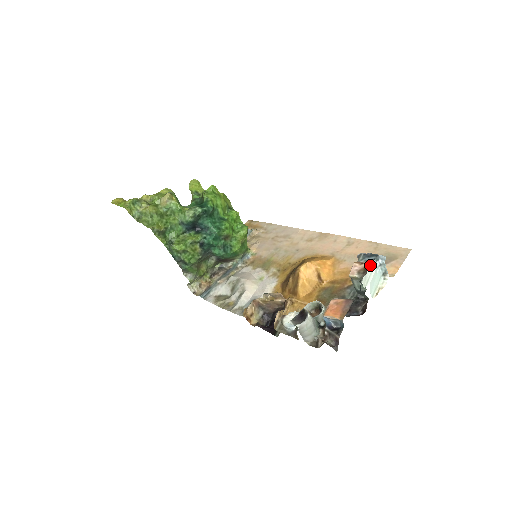
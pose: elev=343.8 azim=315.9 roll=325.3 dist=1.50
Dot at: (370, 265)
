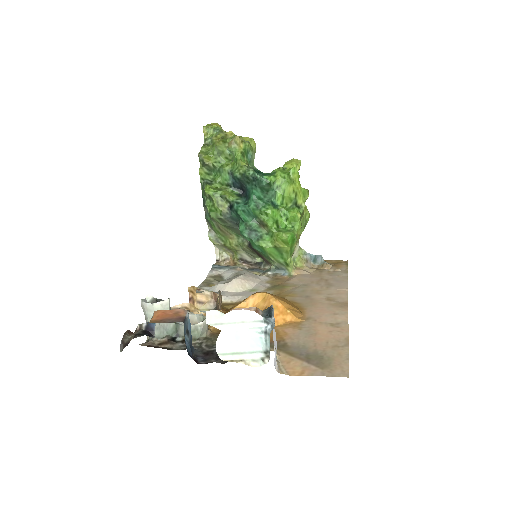
Dot at: (243, 311)
